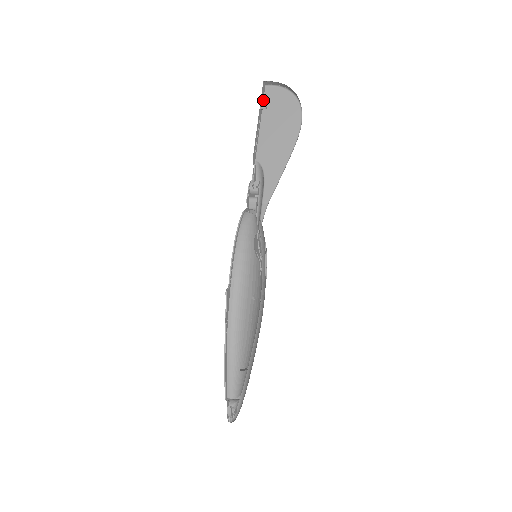
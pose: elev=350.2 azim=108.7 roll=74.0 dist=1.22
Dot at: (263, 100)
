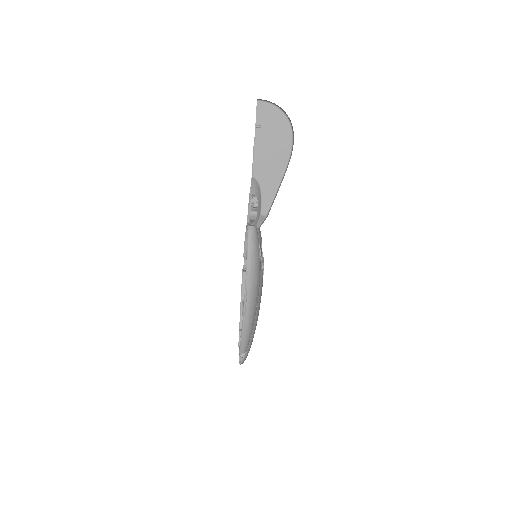
Dot at: (256, 116)
